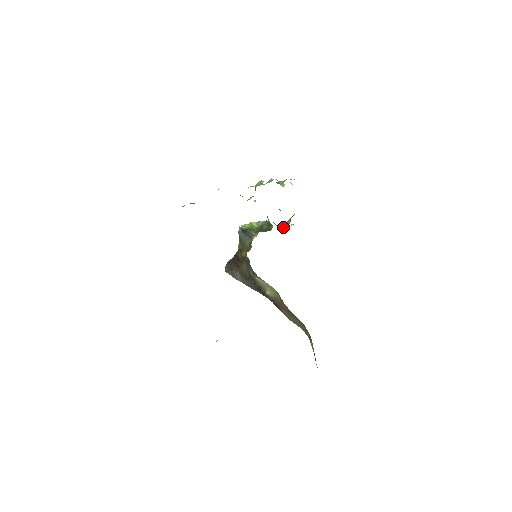
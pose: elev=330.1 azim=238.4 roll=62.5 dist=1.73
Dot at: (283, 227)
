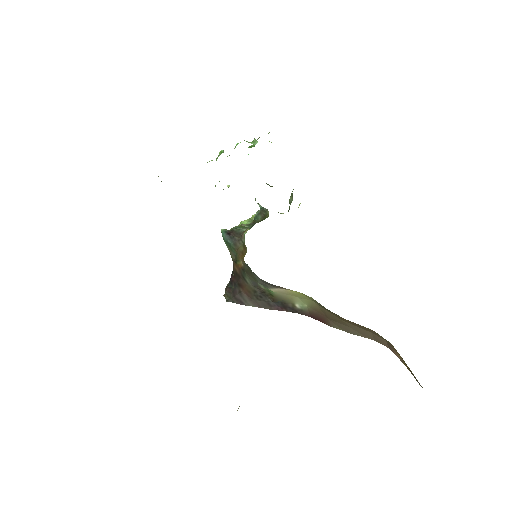
Dot at: occluded
